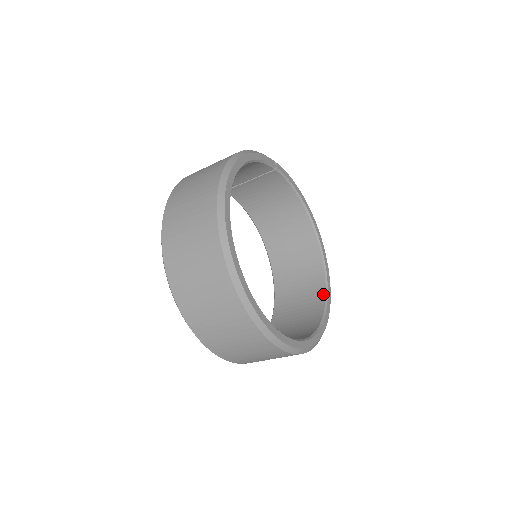
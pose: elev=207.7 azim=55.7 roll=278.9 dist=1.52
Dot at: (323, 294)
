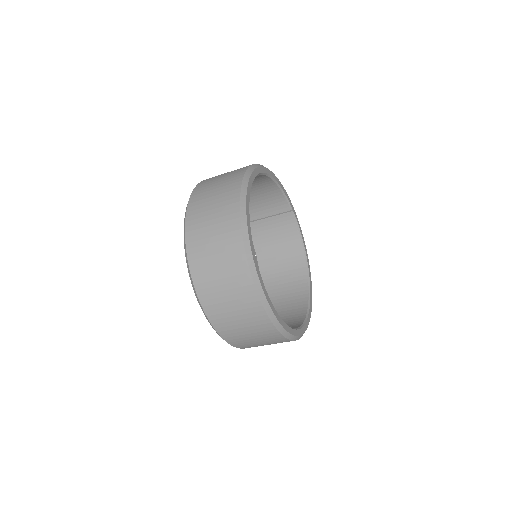
Dot at: (302, 321)
